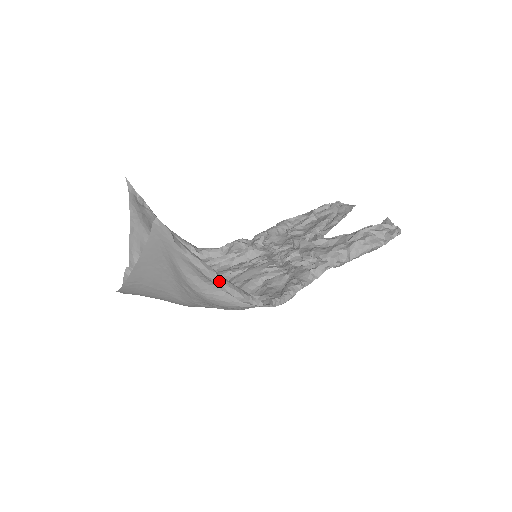
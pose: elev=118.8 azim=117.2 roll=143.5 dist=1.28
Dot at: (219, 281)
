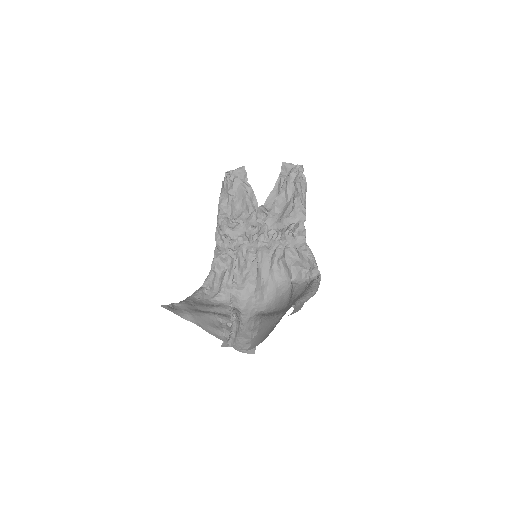
Dot at: (314, 293)
